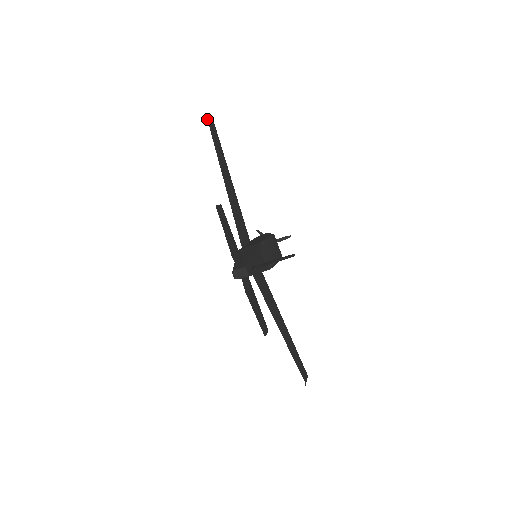
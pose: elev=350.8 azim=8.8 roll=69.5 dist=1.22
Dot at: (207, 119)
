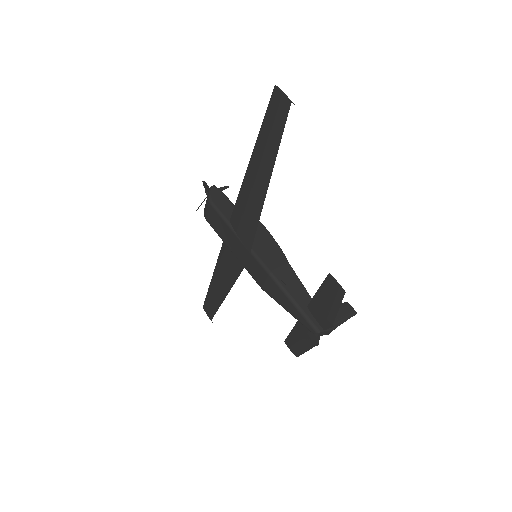
Dot at: (289, 108)
